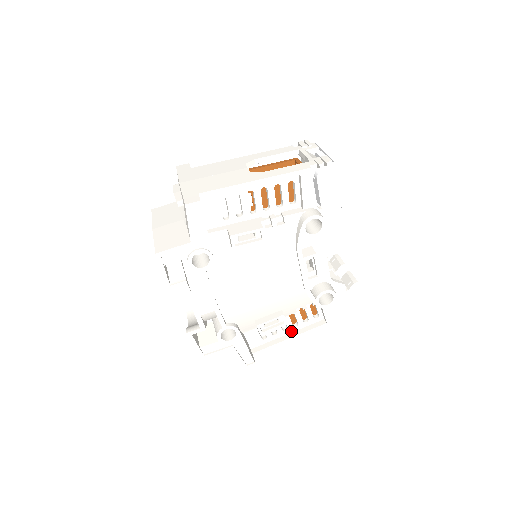
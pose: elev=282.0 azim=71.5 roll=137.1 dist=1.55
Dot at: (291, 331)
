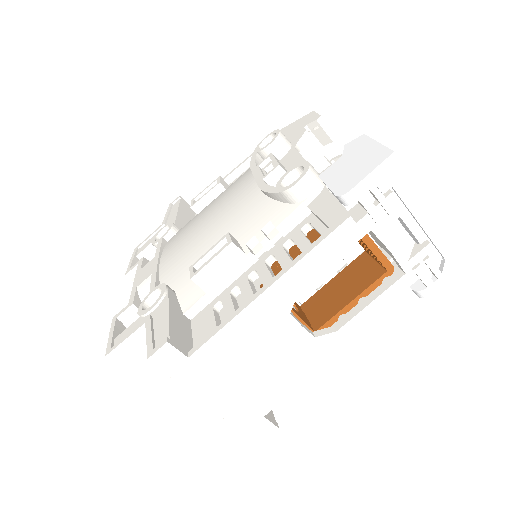
Dot at: occluded
